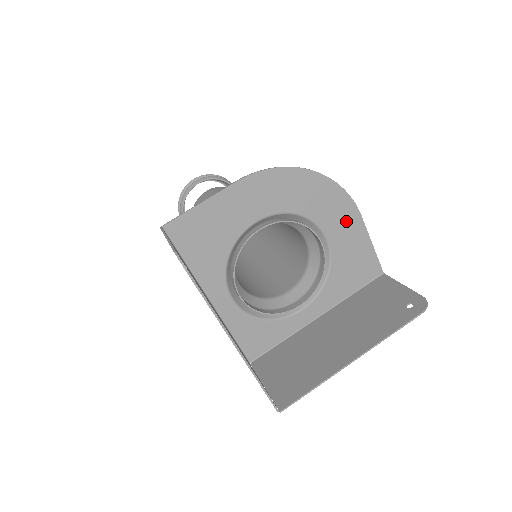
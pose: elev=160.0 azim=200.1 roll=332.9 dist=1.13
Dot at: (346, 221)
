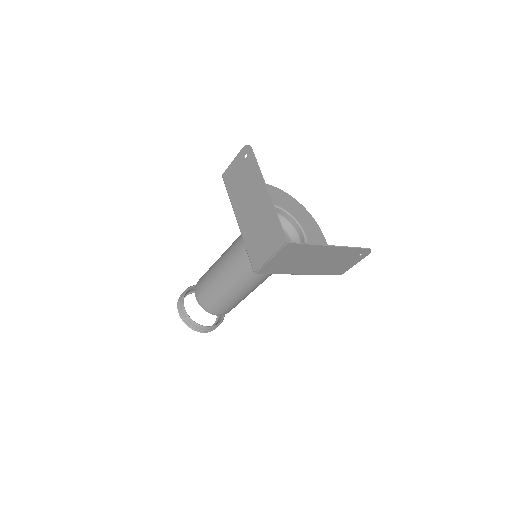
Dot at: (316, 233)
